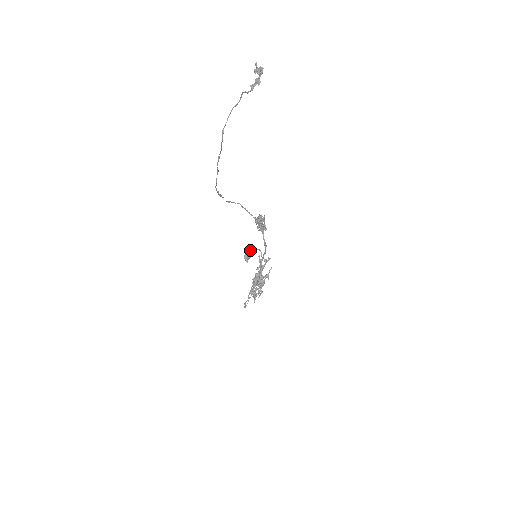
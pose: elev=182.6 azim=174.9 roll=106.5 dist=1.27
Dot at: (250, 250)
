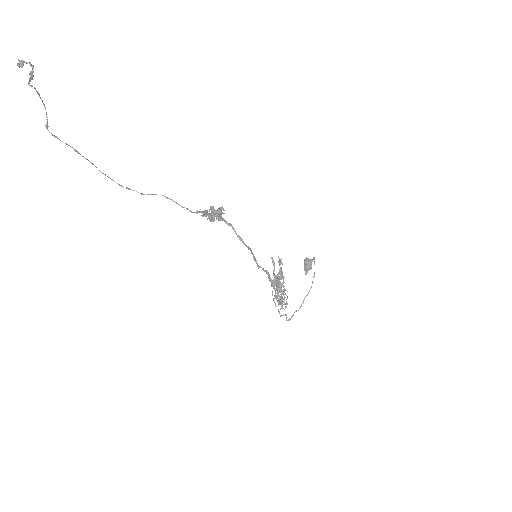
Dot at: (306, 260)
